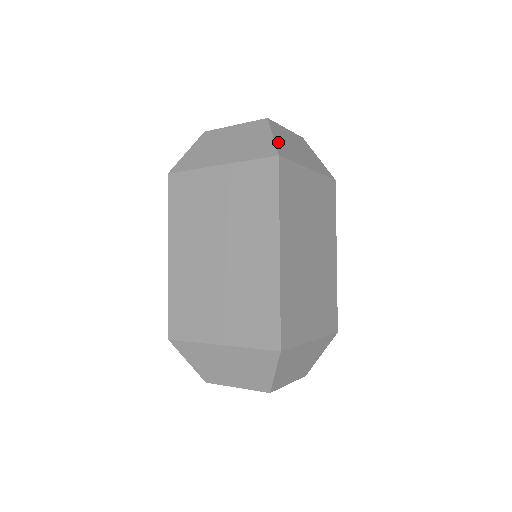
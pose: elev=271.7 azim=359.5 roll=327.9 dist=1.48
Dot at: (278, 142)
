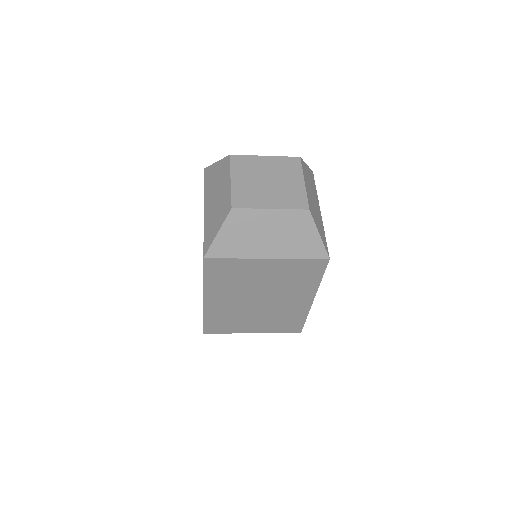
Dot at: (321, 235)
